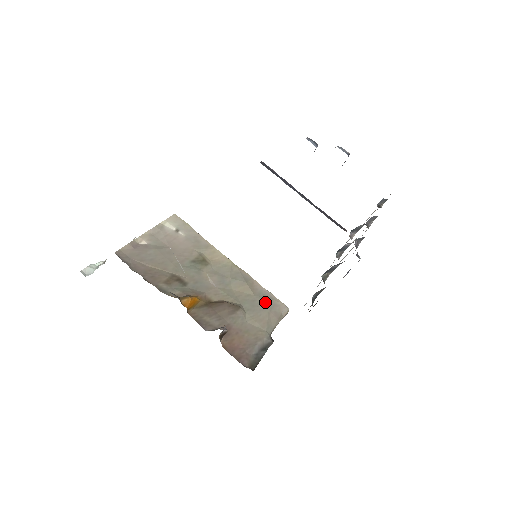
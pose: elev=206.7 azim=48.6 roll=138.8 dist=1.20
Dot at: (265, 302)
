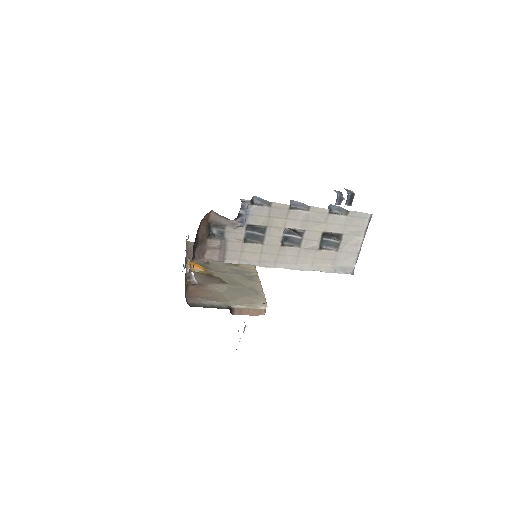
Dot at: (250, 293)
